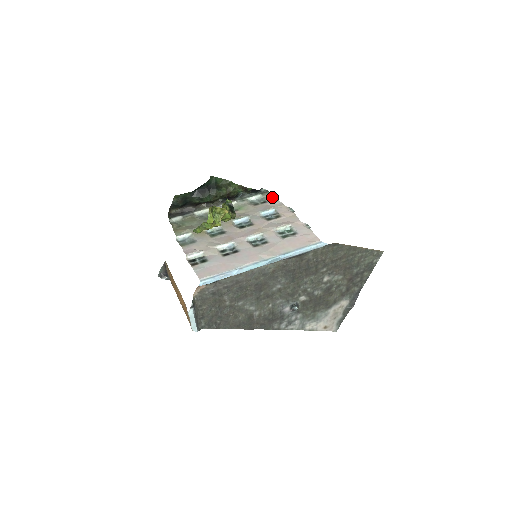
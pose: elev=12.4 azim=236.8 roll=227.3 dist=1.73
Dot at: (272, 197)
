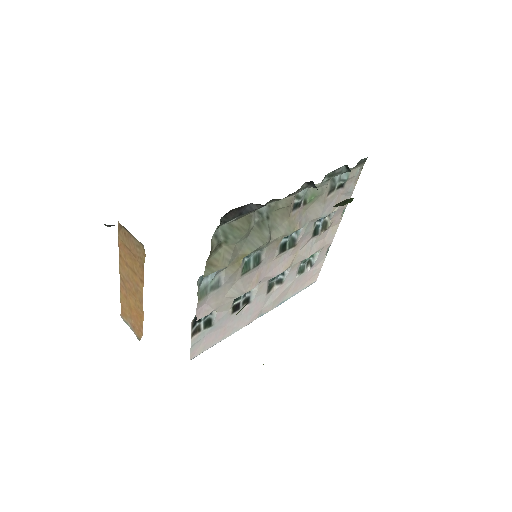
Dot at: (356, 177)
